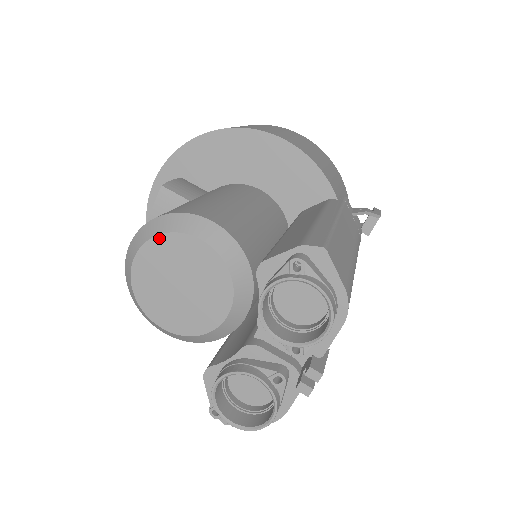
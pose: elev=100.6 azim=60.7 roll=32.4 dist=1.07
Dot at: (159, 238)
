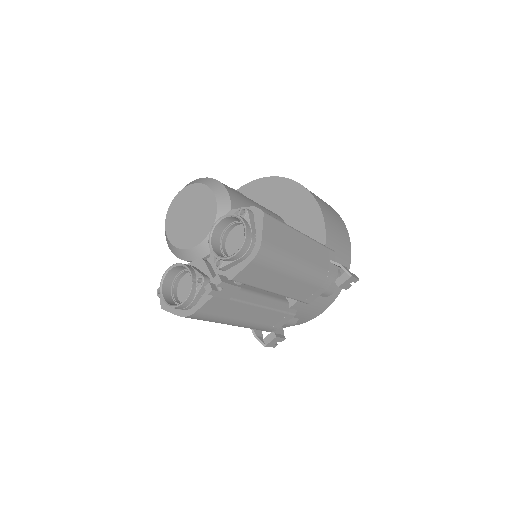
Dot at: (196, 185)
